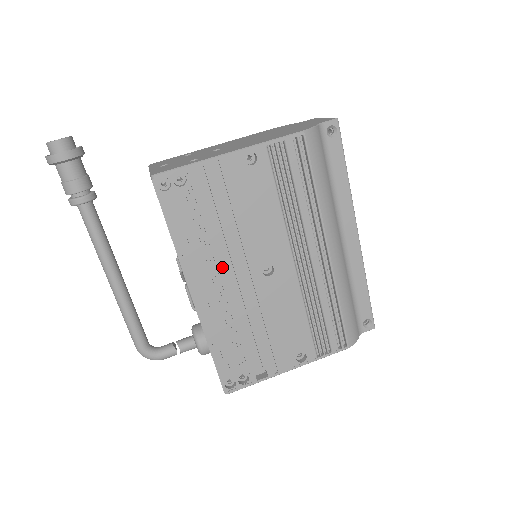
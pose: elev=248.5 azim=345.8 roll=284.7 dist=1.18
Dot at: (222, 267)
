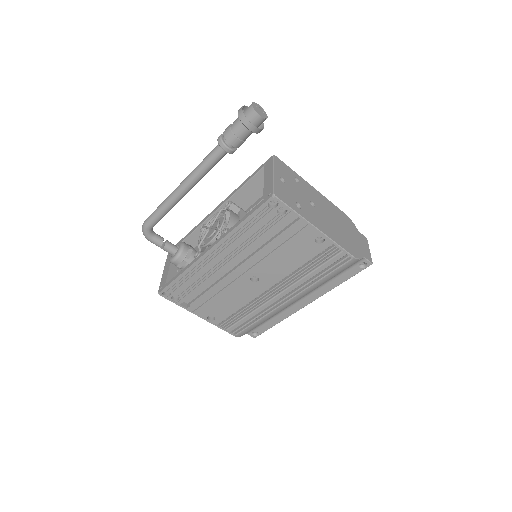
Dot at: (240, 256)
